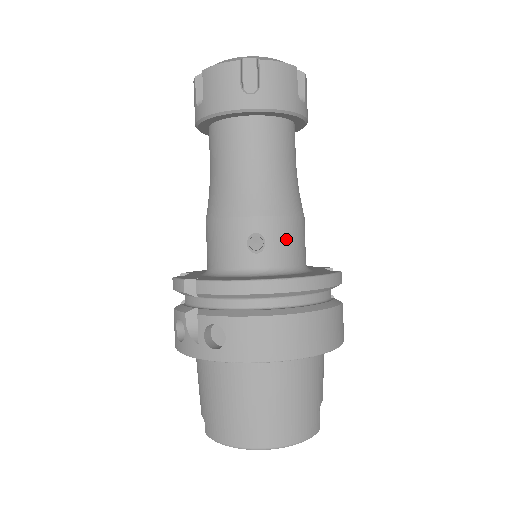
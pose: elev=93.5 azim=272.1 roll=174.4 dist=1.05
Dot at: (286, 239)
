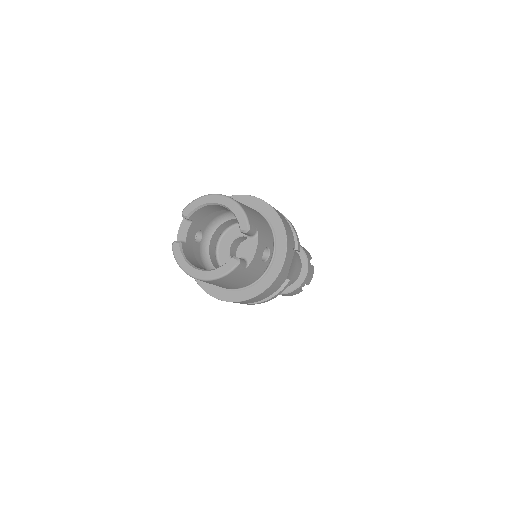
Dot at: occluded
